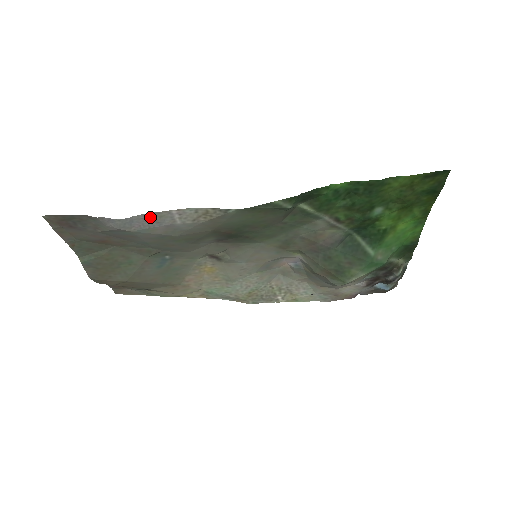
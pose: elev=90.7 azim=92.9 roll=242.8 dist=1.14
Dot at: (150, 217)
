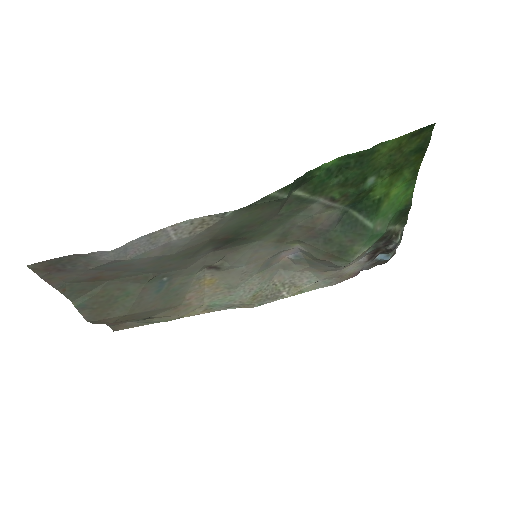
Dot at: (144, 240)
